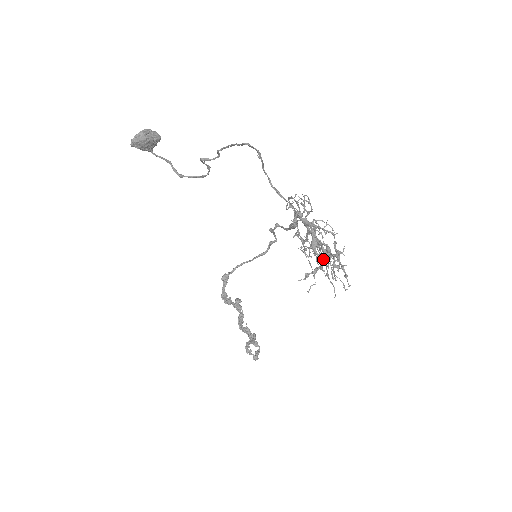
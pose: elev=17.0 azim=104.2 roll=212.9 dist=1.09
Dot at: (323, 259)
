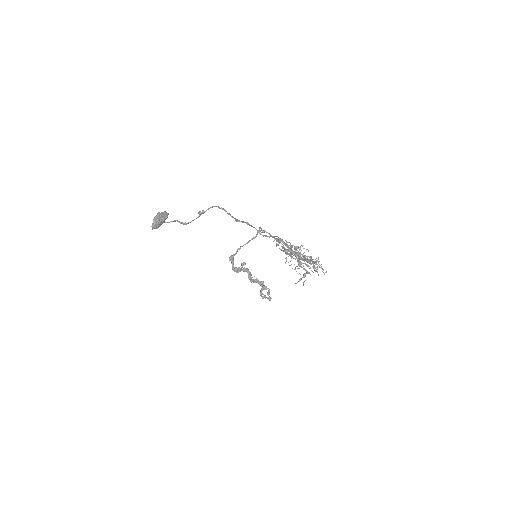
Dot at: (305, 258)
